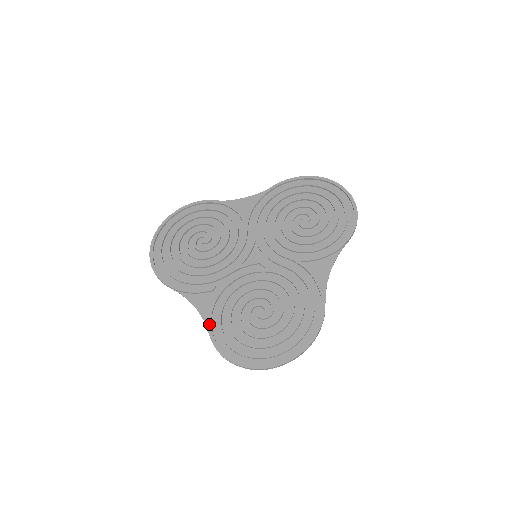
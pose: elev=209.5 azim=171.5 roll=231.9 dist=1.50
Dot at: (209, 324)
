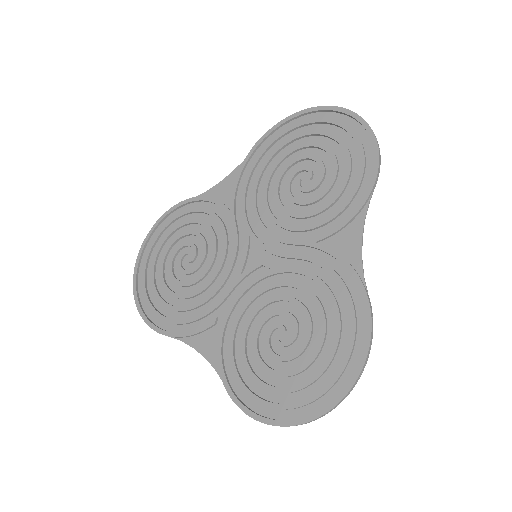
Dot at: (221, 374)
